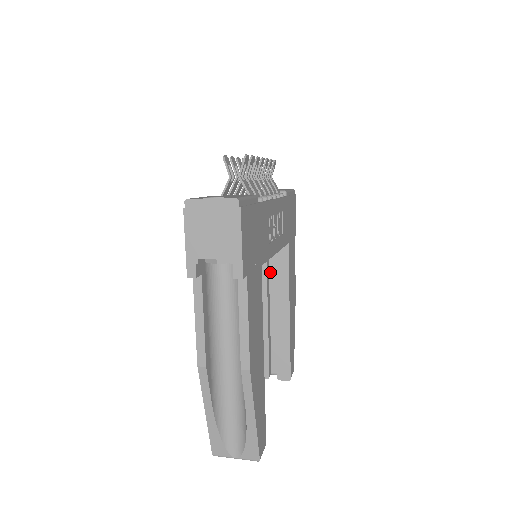
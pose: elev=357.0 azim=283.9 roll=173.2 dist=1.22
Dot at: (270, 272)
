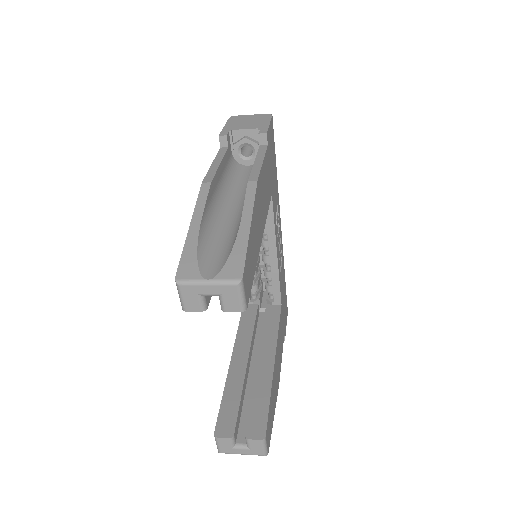
Dot at: (256, 335)
